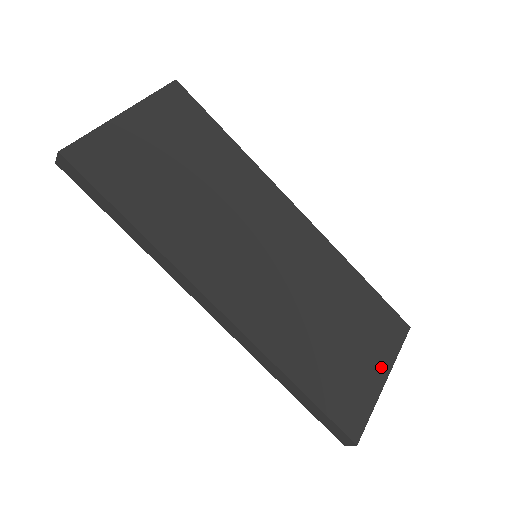
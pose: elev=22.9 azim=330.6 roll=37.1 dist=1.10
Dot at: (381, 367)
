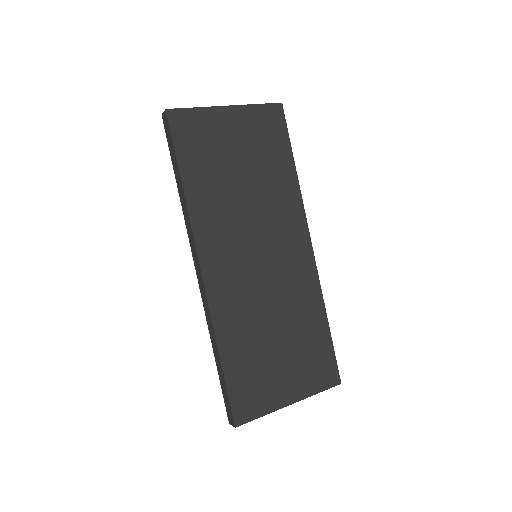
Dot at: (294, 392)
